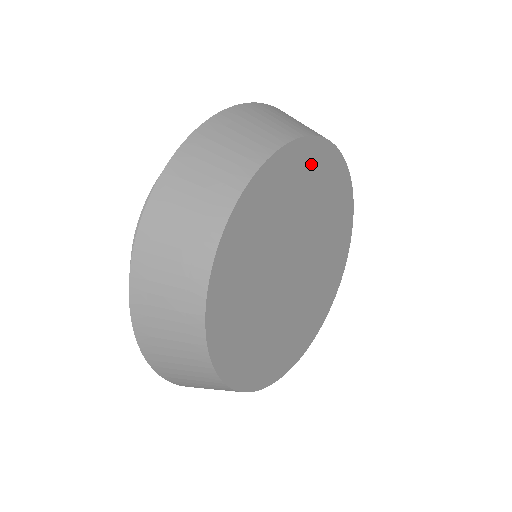
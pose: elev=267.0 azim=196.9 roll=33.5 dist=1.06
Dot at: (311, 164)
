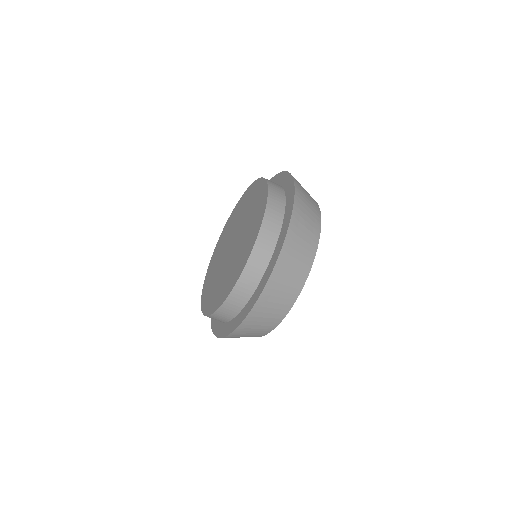
Dot at: occluded
